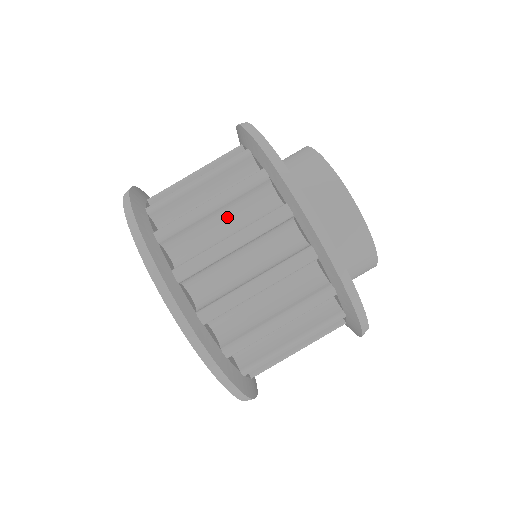
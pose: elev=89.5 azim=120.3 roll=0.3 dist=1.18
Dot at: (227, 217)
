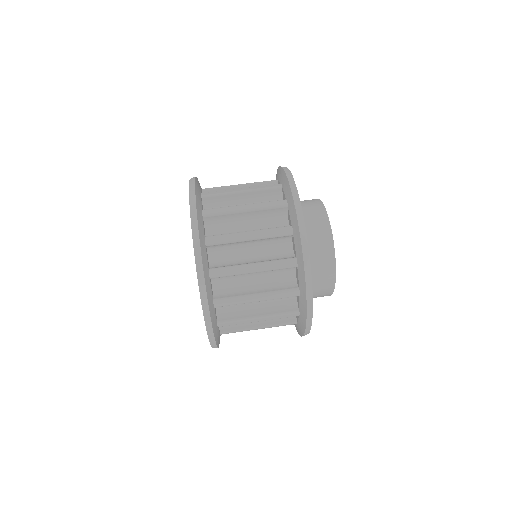
Dot at: occluded
